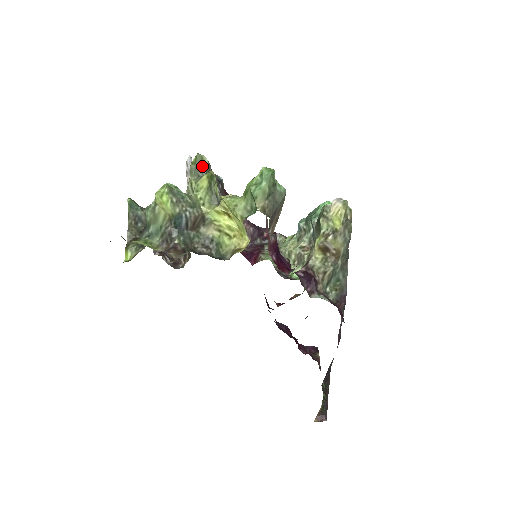
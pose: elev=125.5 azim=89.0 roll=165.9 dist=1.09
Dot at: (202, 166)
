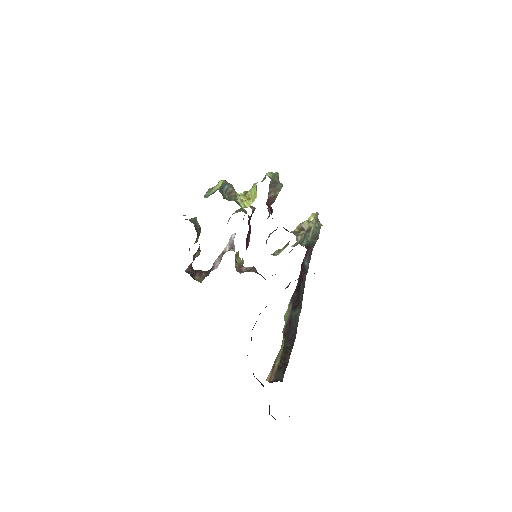
Dot at: (242, 210)
